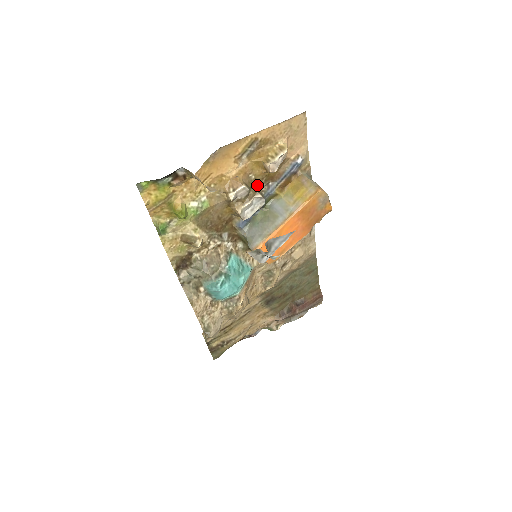
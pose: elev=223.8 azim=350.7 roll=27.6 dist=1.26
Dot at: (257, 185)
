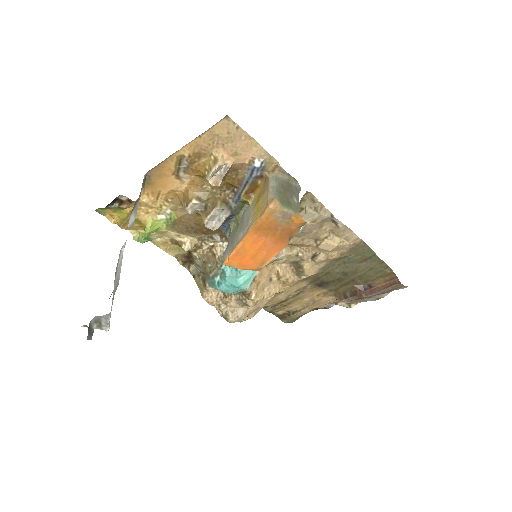
Dot at: (220, 193)
